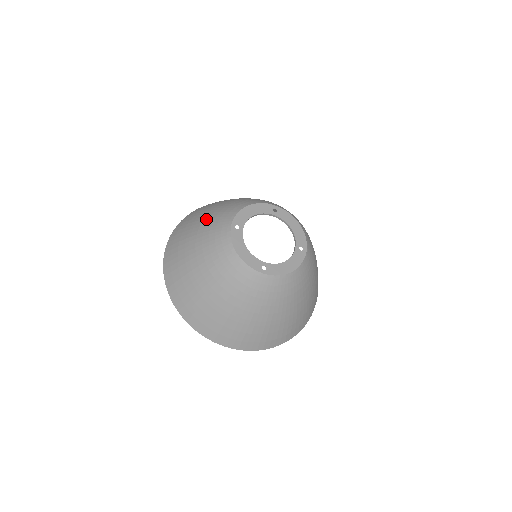
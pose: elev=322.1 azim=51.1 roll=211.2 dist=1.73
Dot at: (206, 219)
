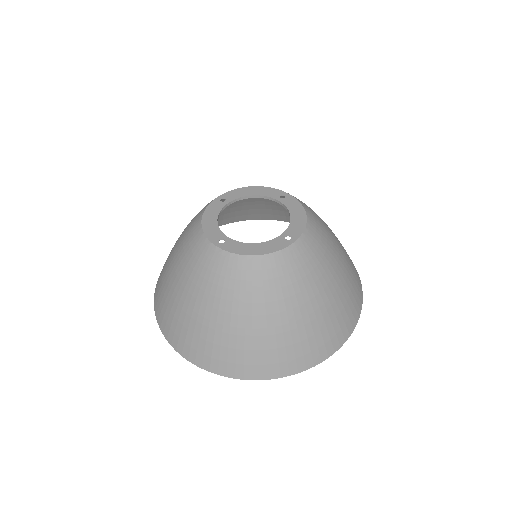
Dot at: (184, 279)
